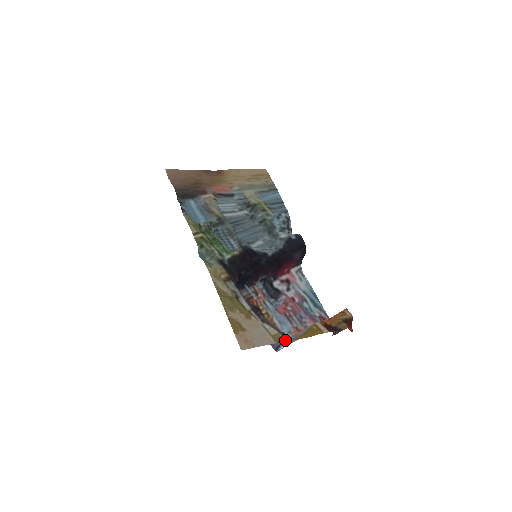
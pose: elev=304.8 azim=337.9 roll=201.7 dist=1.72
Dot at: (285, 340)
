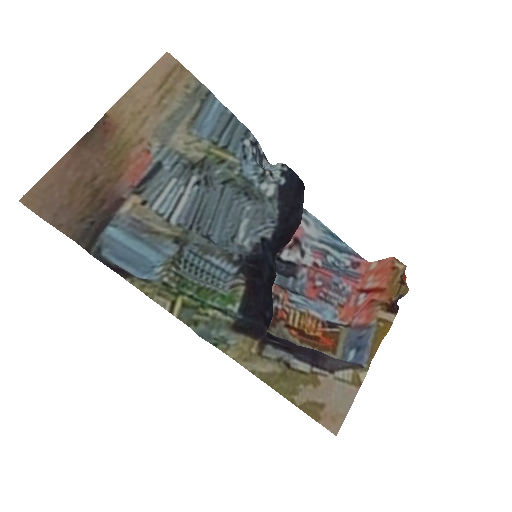
Dot at: (365, 374)
